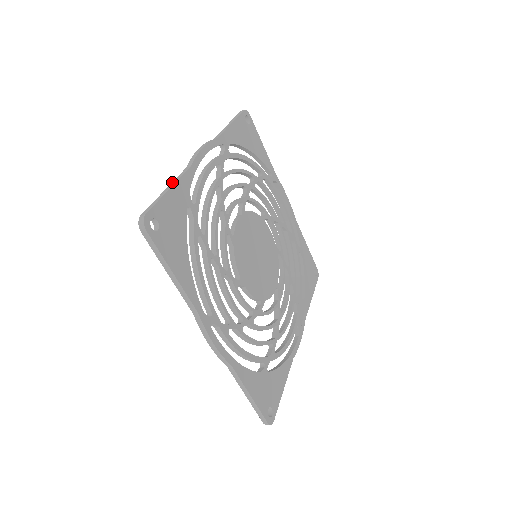
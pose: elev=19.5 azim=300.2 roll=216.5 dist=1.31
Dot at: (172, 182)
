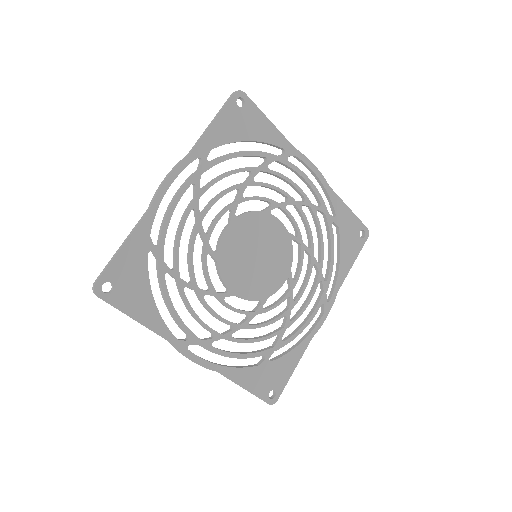
Dot at: occluded
